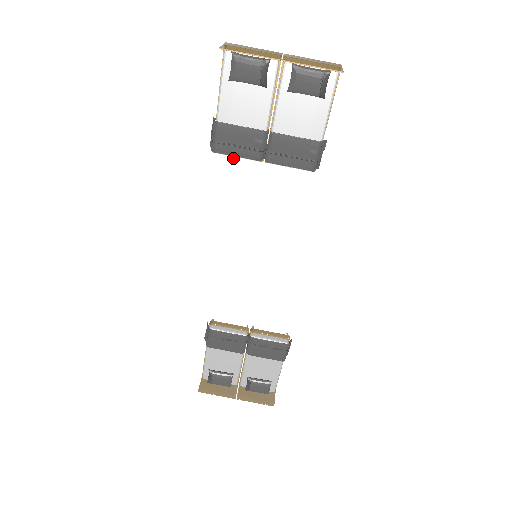
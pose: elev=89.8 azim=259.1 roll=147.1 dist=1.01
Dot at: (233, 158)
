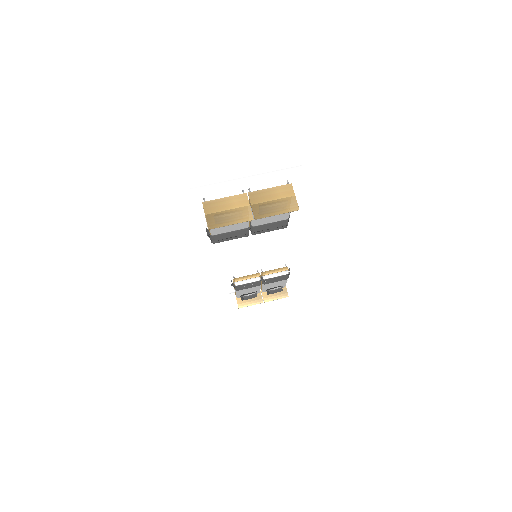
Dot at: occluded
